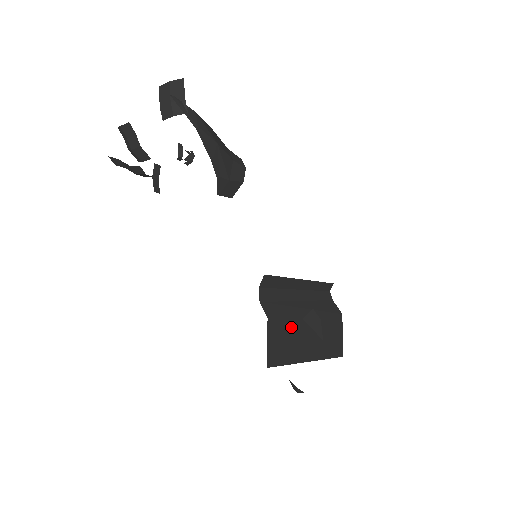
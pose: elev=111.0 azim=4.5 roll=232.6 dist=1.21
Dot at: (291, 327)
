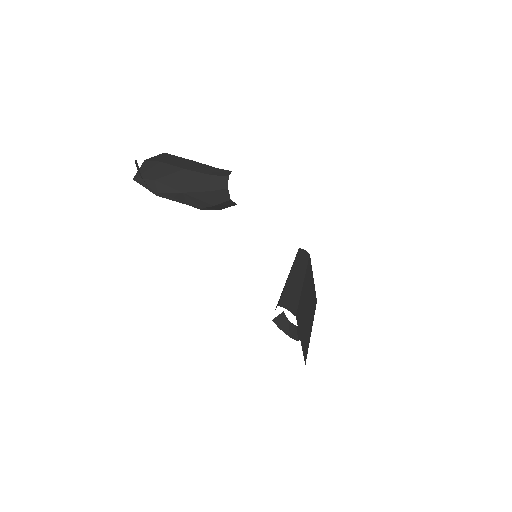
Dot at: occluded
